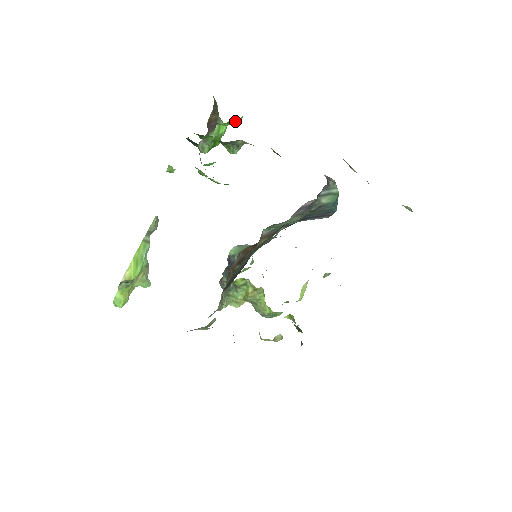
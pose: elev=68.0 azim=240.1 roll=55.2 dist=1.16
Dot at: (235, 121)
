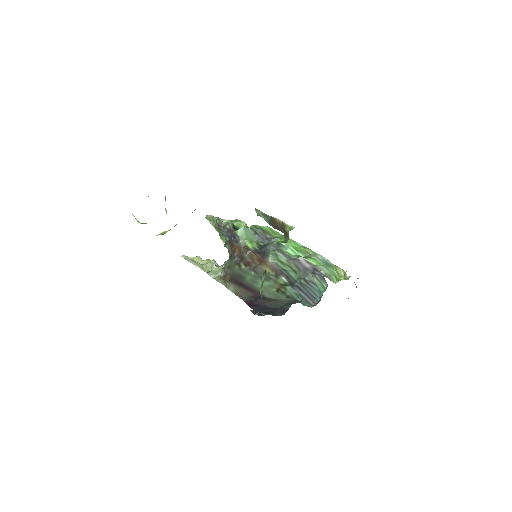
Dot at: occluded
